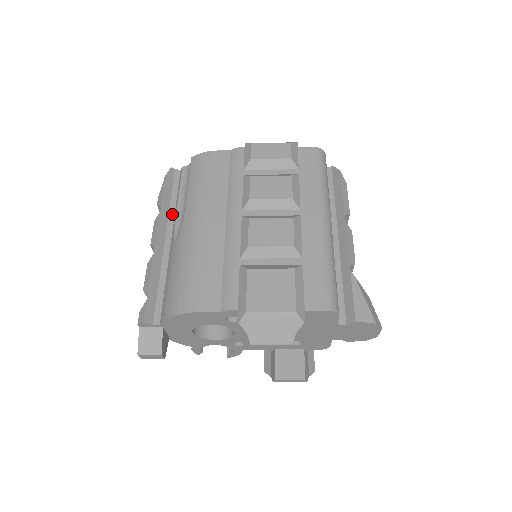
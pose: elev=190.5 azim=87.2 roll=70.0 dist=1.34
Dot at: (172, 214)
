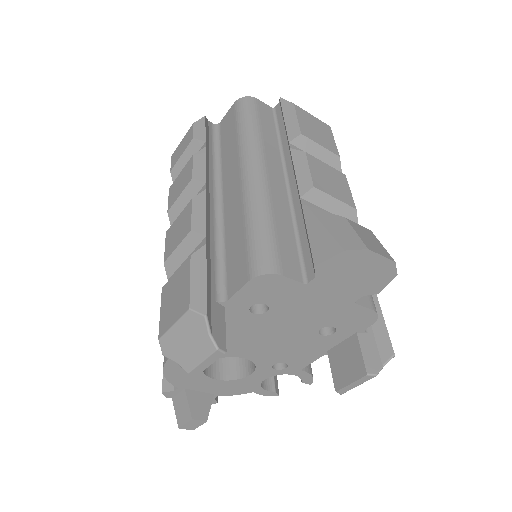
Dot at: occluded
